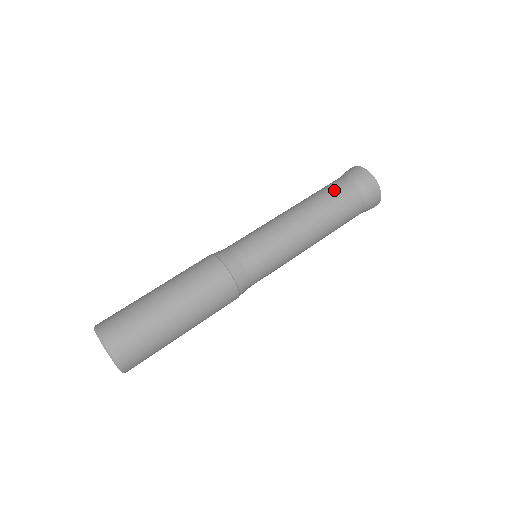
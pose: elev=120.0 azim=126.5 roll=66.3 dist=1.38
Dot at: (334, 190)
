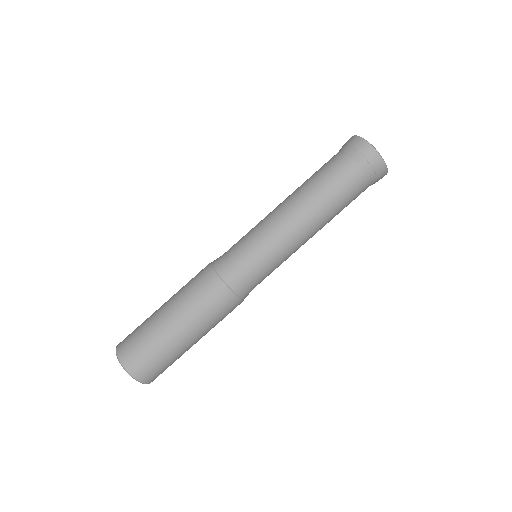
Dot at: (335, 178)
